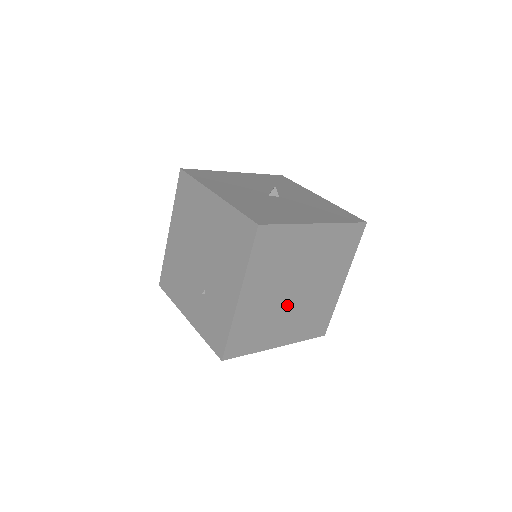
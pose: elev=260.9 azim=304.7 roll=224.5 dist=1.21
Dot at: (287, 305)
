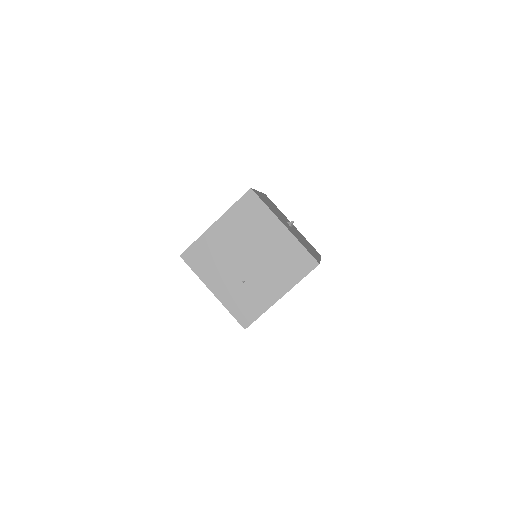
Dot at: occluded
